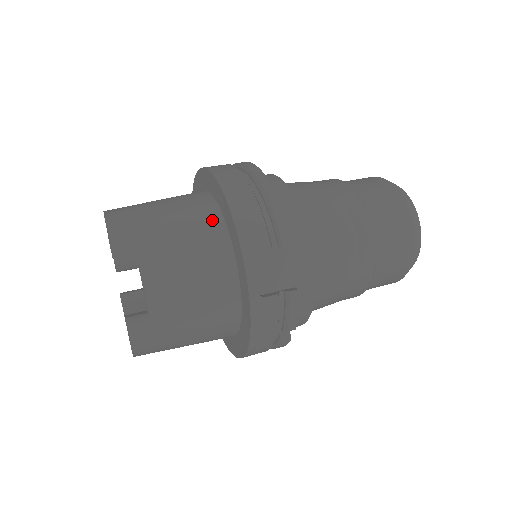
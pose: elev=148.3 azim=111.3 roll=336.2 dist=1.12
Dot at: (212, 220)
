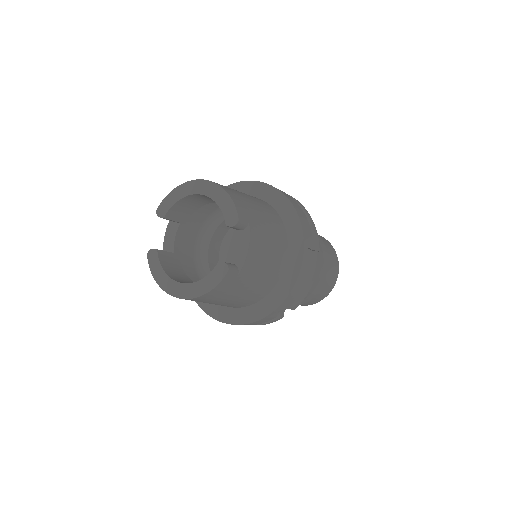
Dot at: (277, 218)
